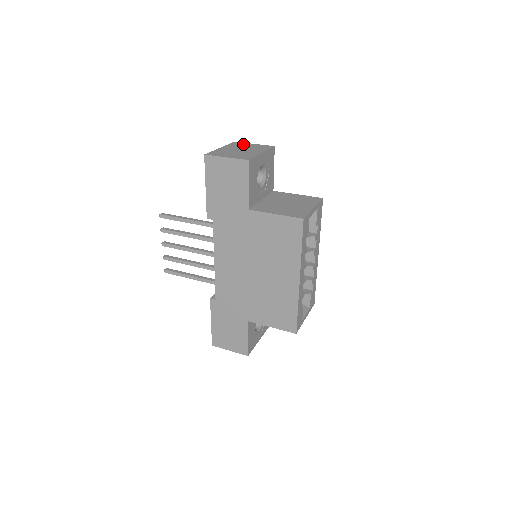
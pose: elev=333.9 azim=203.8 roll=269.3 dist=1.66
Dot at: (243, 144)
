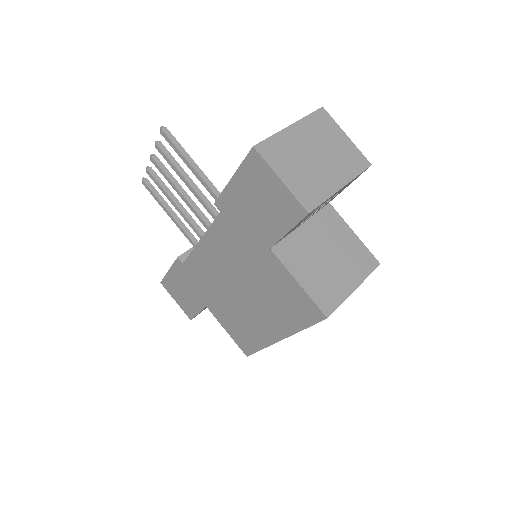
Dot at: (331, 128)
